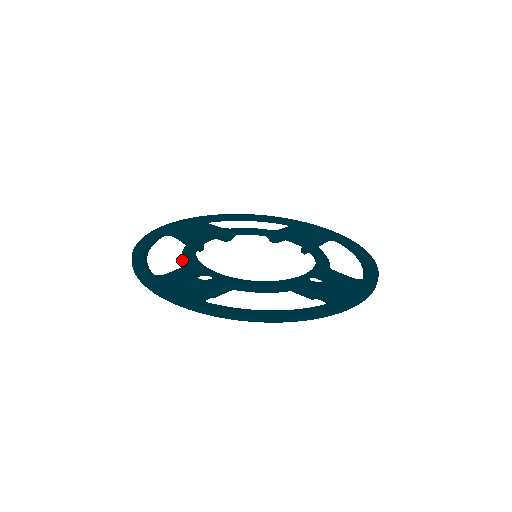
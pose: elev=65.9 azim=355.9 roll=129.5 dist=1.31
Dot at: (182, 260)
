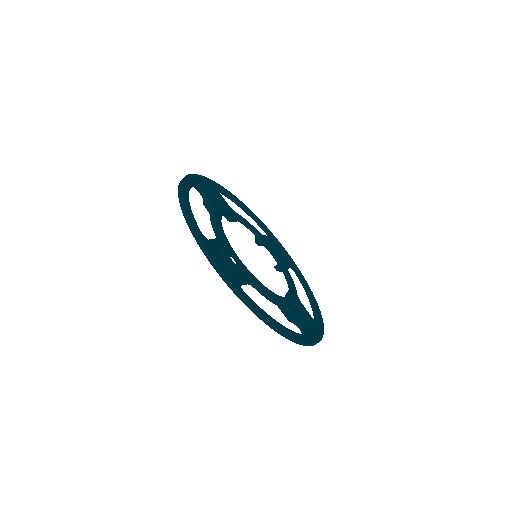
Dot at: (214, 228)
